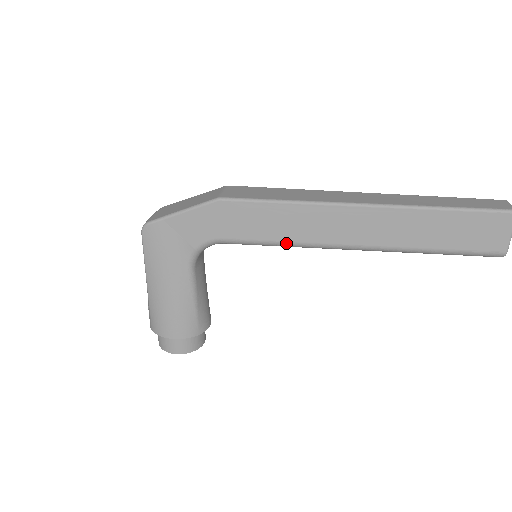
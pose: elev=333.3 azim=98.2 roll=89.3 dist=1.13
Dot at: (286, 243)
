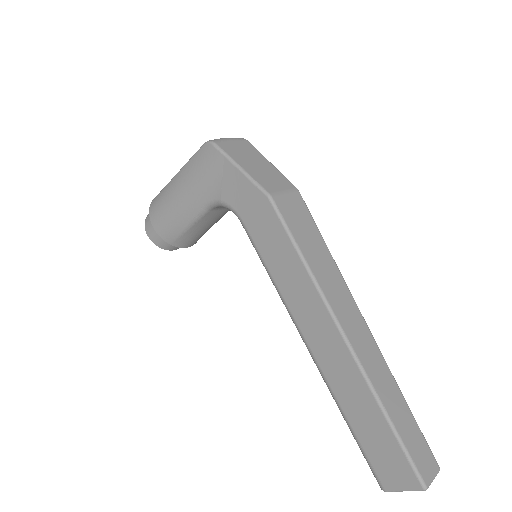
Dot at: (274, 281)
